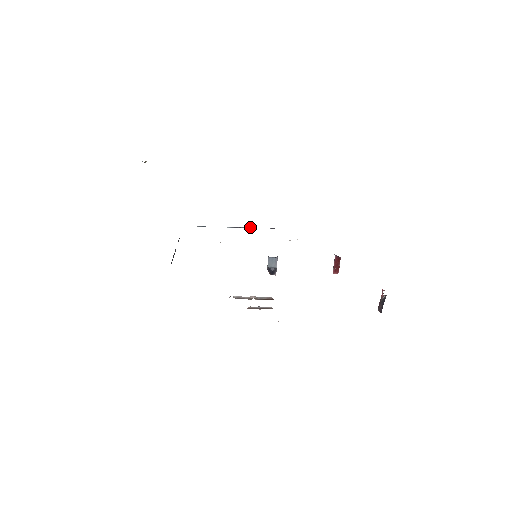
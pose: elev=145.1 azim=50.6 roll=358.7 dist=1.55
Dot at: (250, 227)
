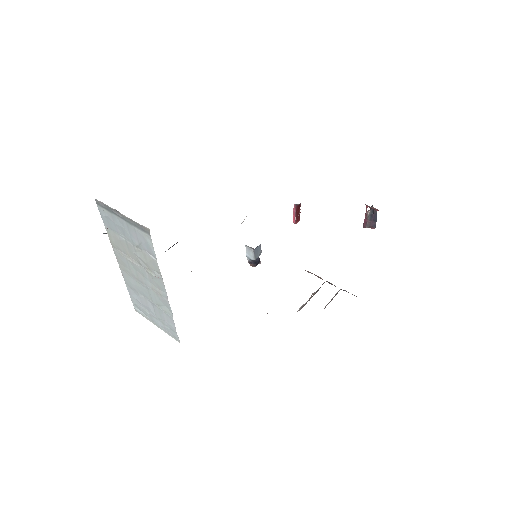
Dot at: occluded
